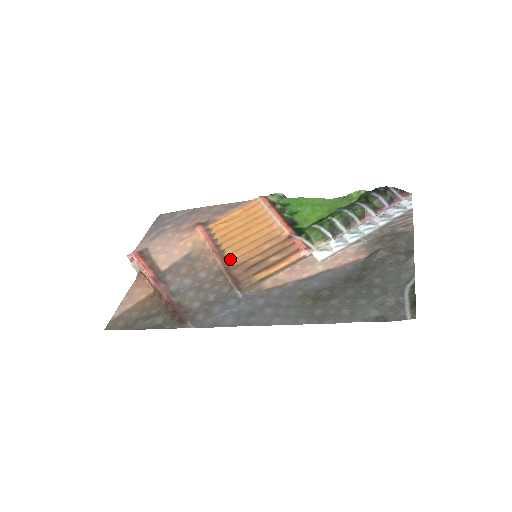
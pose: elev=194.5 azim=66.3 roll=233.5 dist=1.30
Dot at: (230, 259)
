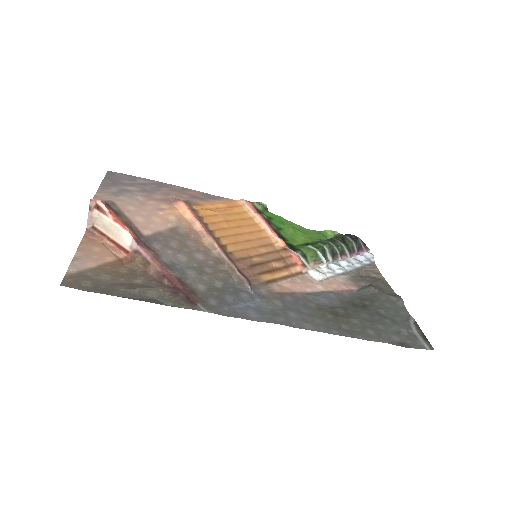
Dot at: (229, 250)
